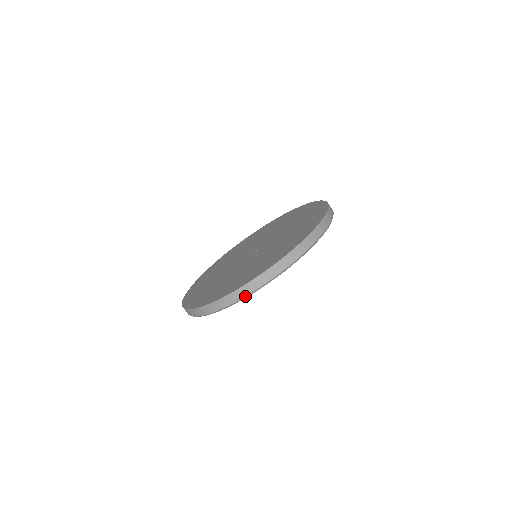
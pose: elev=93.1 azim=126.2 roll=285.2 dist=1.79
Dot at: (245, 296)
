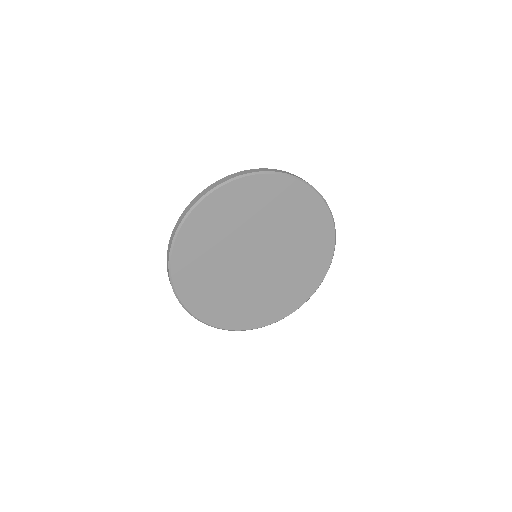
Dot at: (206, 193)
